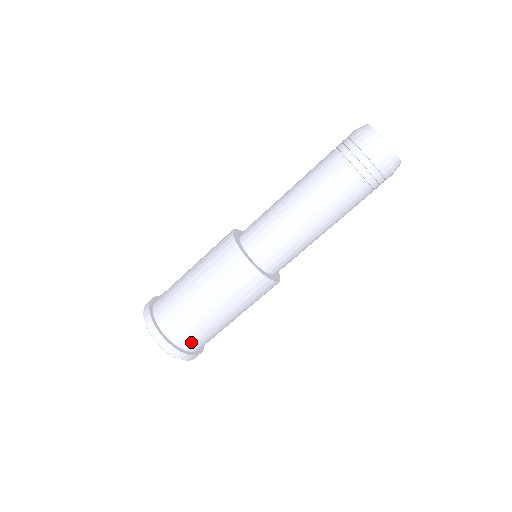
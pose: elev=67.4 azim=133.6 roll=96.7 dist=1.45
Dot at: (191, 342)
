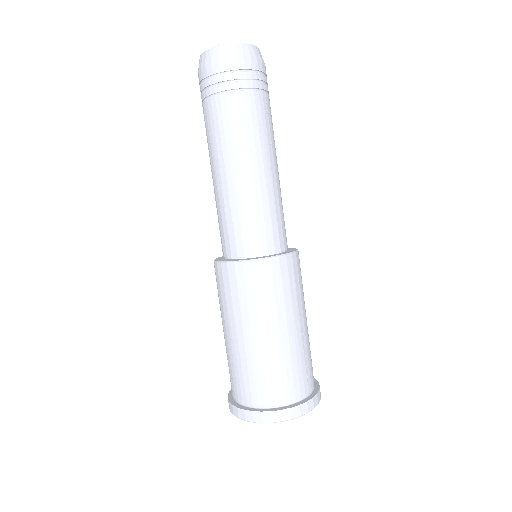
Dot at: (281, 391)
